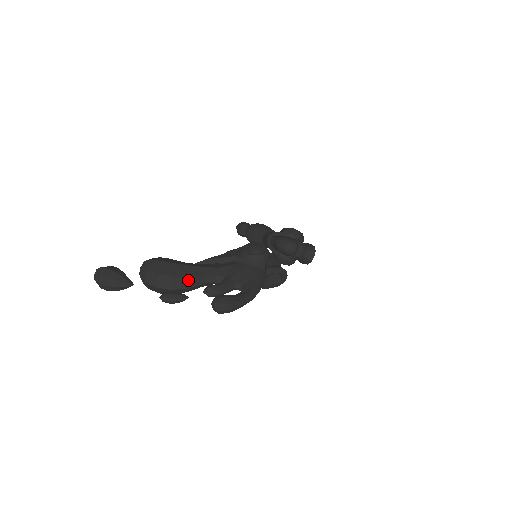
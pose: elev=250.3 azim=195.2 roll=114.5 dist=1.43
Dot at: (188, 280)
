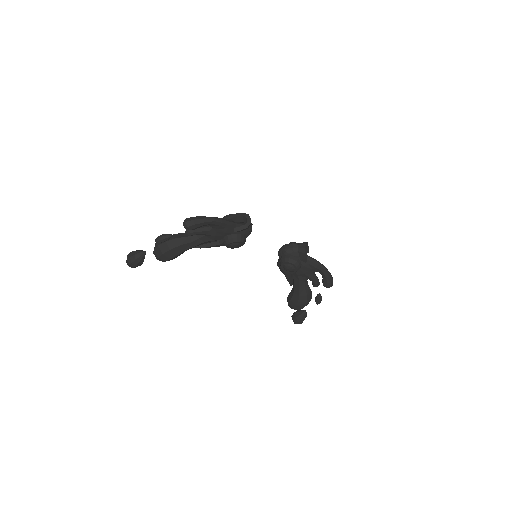
Dot at: (177, 235)
